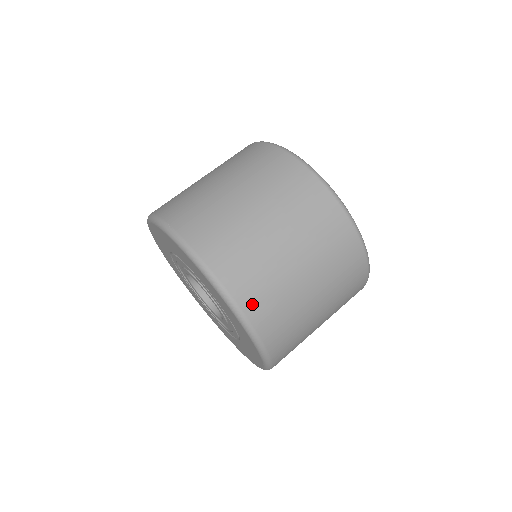
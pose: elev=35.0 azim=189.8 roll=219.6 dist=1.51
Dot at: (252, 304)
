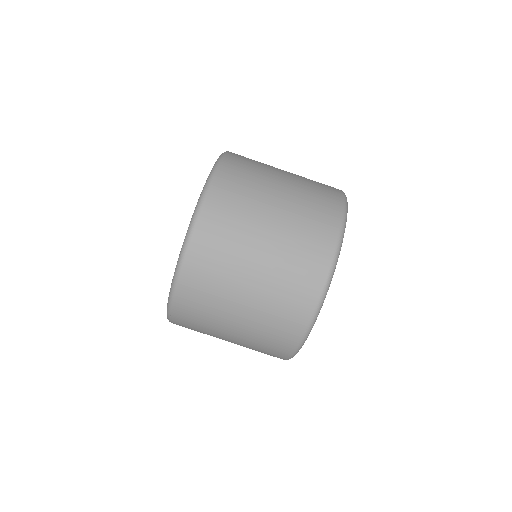
Dot at: (189, 284)
